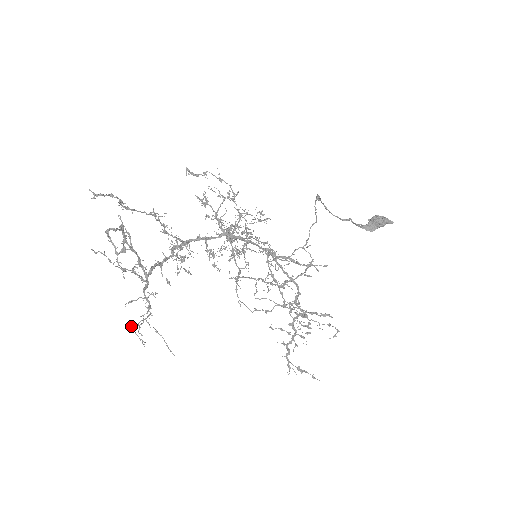
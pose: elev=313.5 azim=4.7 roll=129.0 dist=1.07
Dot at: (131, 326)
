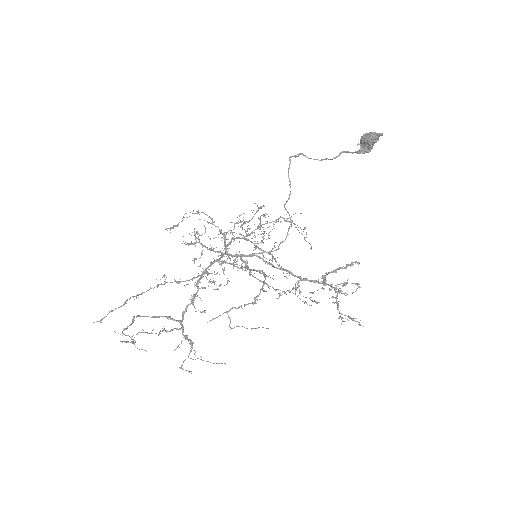
Dot at: occluded
